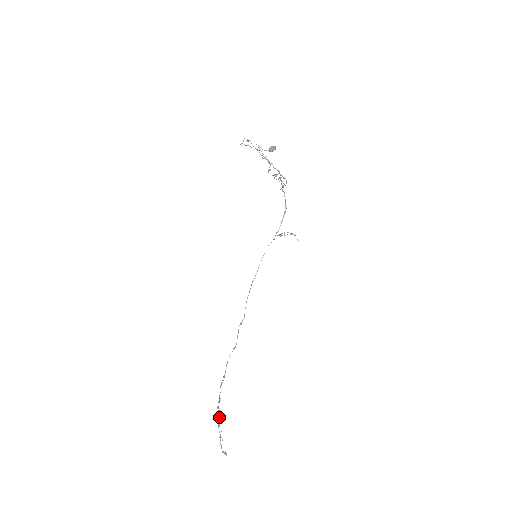
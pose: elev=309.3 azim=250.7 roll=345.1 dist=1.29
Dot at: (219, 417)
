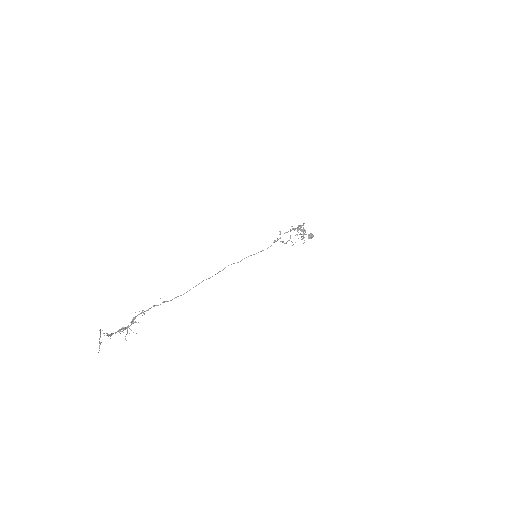
Dot at: occluded
